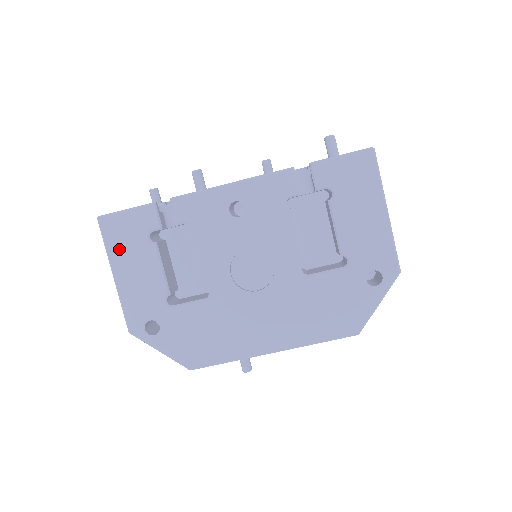
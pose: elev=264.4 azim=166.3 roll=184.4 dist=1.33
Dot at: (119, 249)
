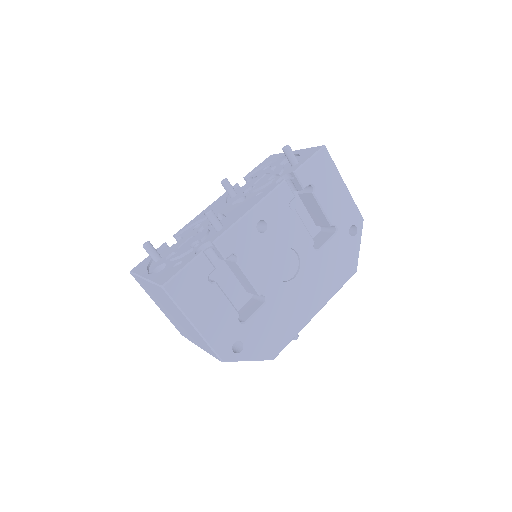
Dot at: (190, 302)
